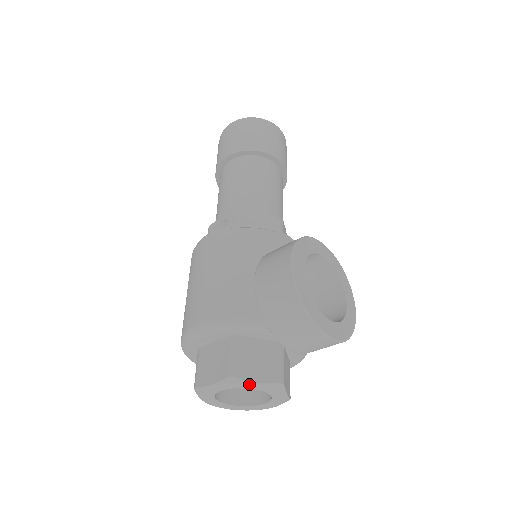
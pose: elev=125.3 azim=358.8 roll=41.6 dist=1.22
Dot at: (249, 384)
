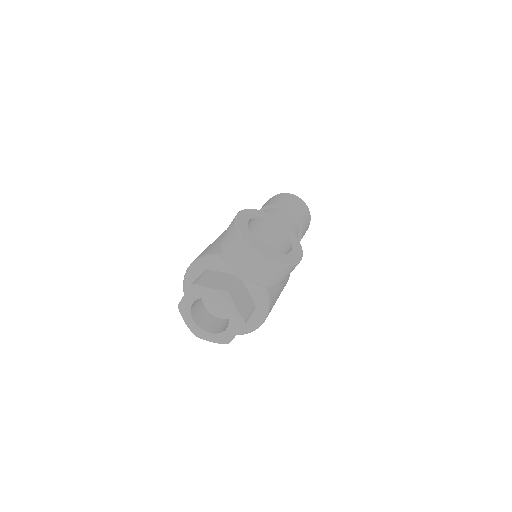
Dot at: (205, 291)
